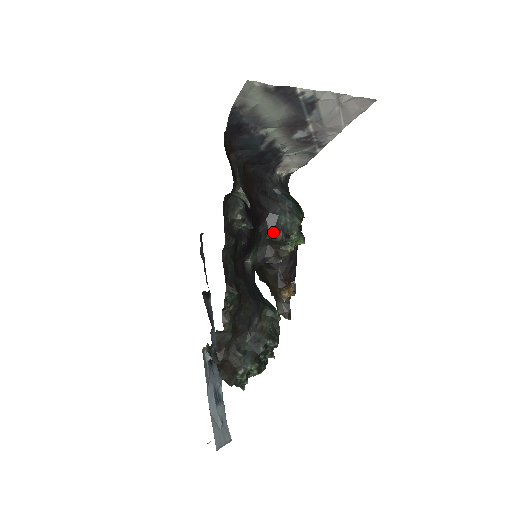
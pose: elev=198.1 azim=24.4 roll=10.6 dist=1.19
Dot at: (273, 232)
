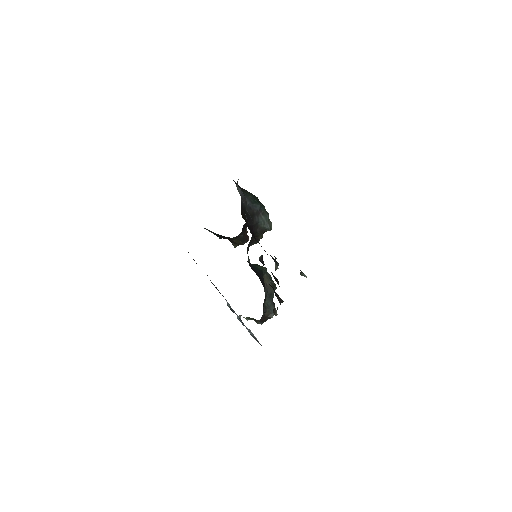
Dot at: (257, 233)
